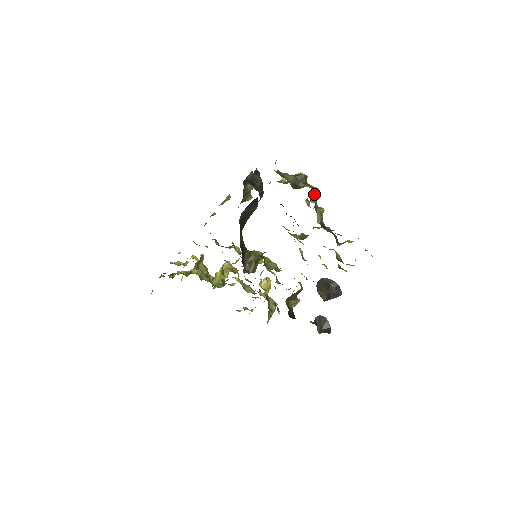
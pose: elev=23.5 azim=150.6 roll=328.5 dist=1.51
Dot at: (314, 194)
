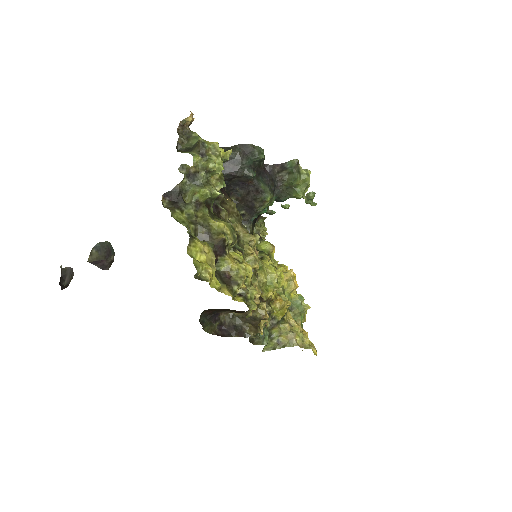
Dot at: (202, 168)
